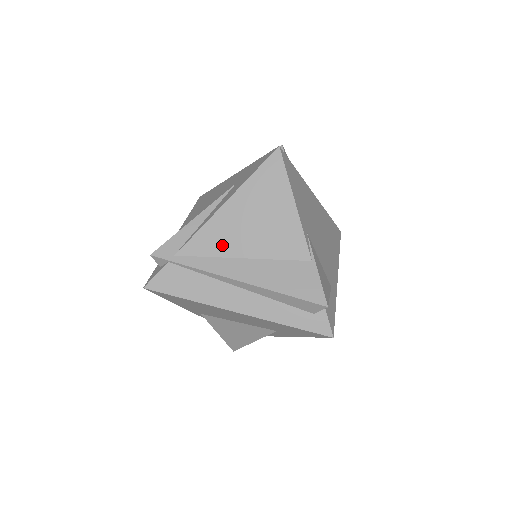
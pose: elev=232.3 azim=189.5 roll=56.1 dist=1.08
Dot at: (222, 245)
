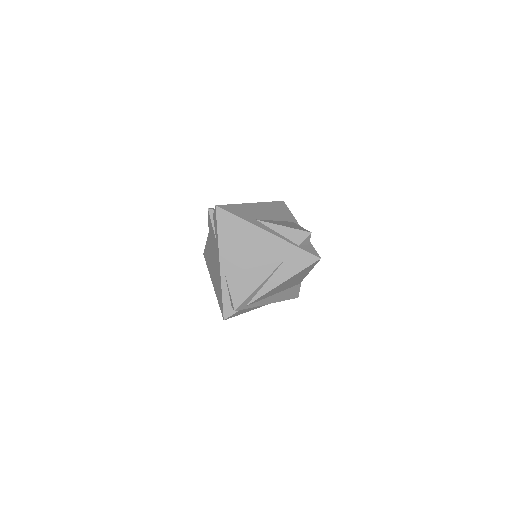
Dot at: (269, 295)
